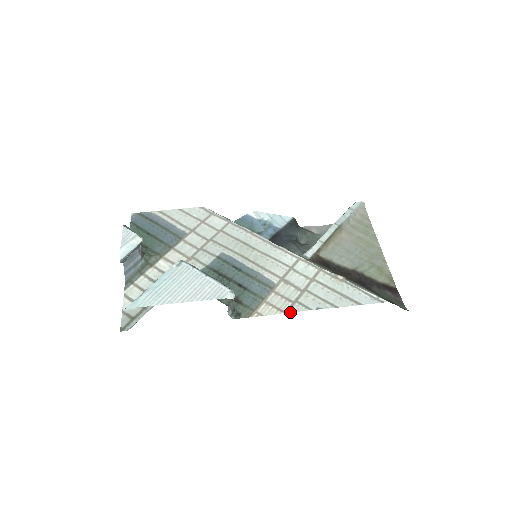
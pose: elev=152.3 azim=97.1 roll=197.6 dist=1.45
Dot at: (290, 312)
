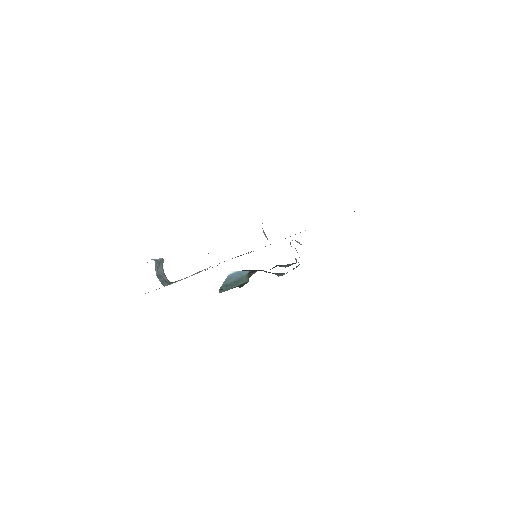
Dot at: occluded
